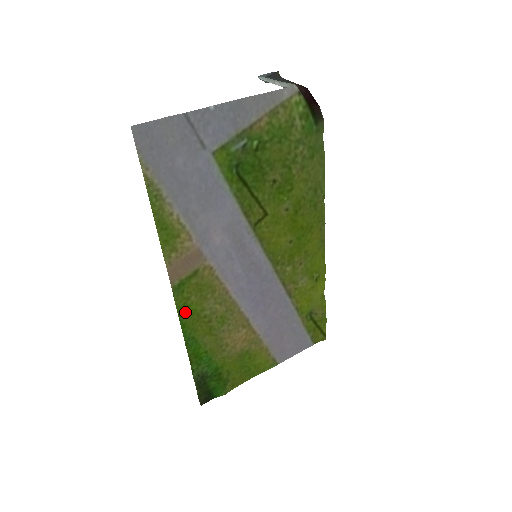
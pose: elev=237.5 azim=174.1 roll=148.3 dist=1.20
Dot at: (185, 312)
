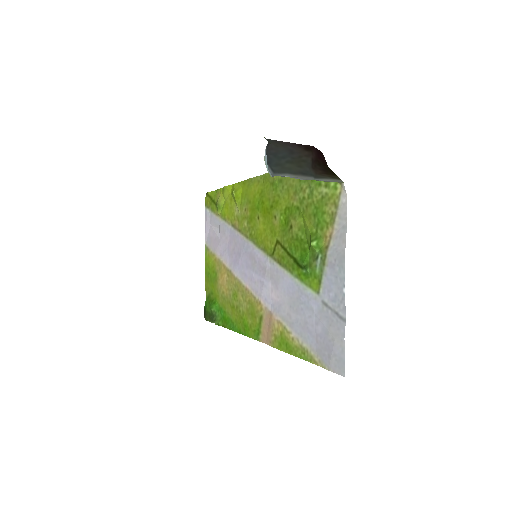
Dot at: (245, 330)
